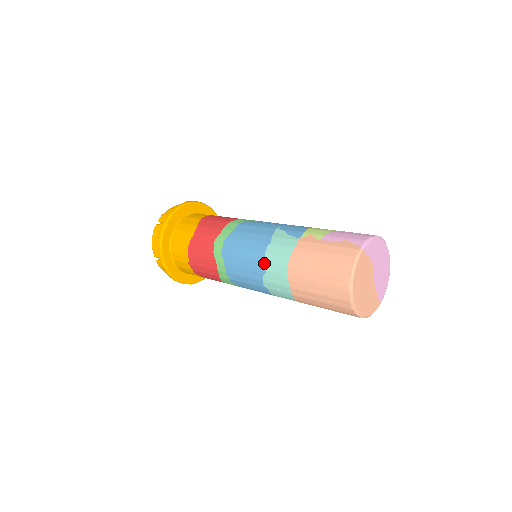
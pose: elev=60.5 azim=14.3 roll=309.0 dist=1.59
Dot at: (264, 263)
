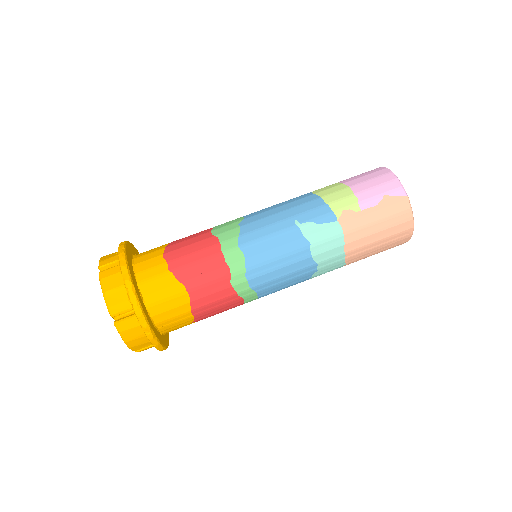
Dot at: (315, 265)
